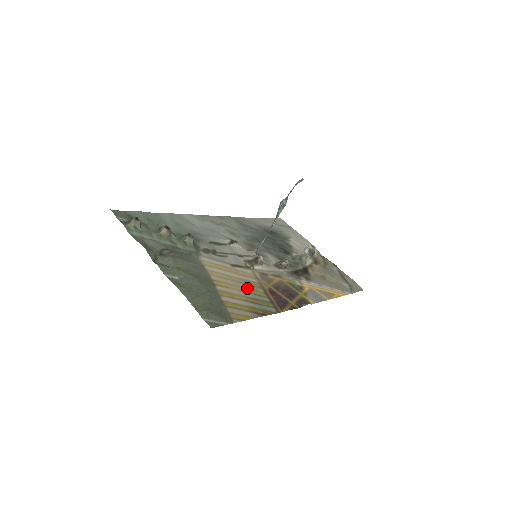
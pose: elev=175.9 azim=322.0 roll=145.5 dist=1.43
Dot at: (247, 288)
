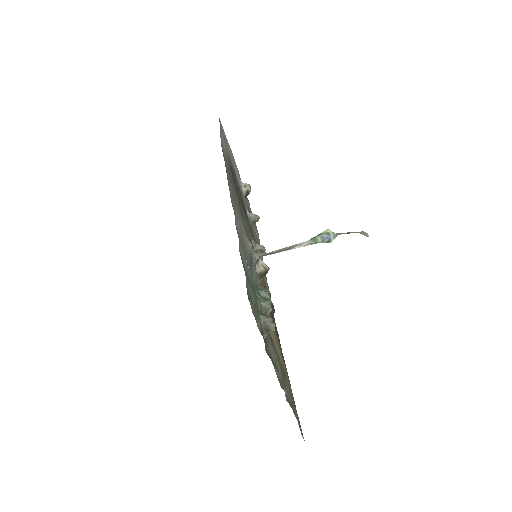
Dot at: (274, 333)
